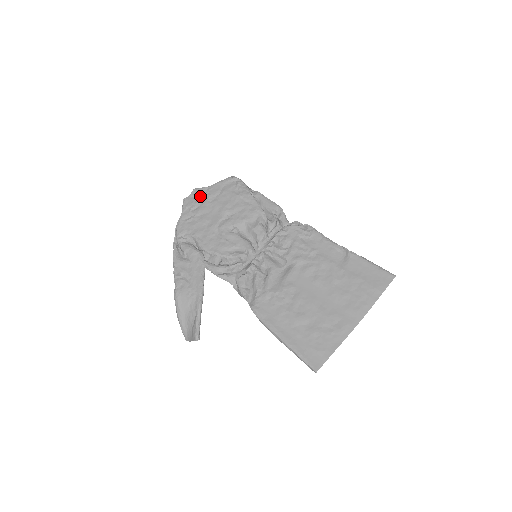
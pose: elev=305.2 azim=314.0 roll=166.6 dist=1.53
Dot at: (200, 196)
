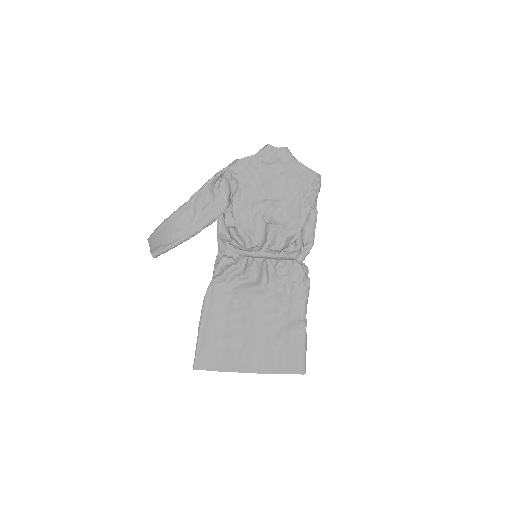
Dot at: (282, 159)
